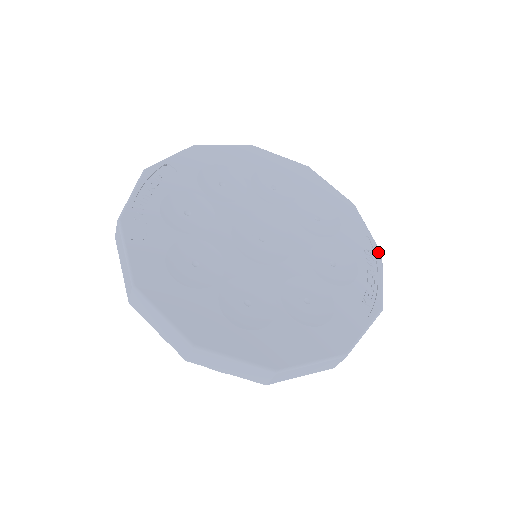
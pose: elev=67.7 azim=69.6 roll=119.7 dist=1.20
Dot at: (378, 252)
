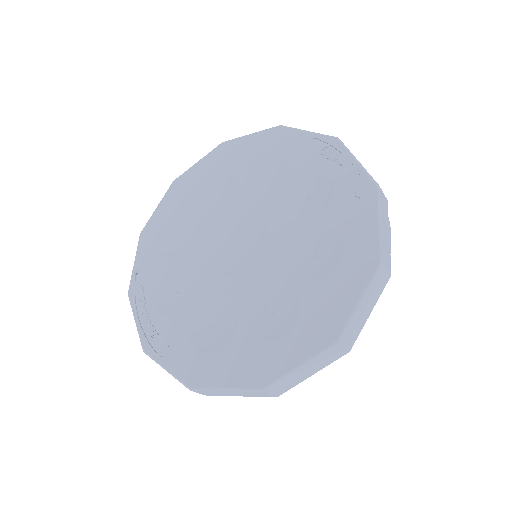
Dot at: (332, 140)
